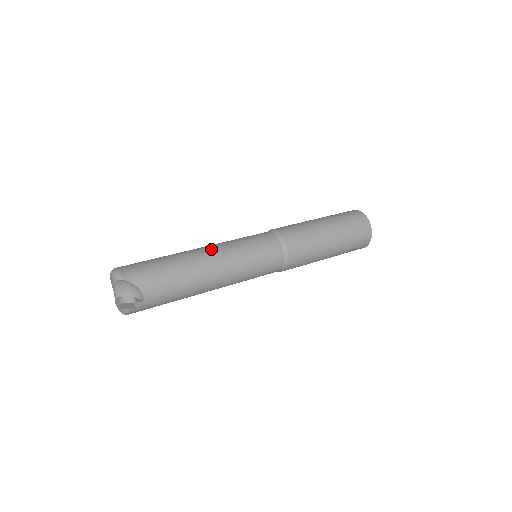
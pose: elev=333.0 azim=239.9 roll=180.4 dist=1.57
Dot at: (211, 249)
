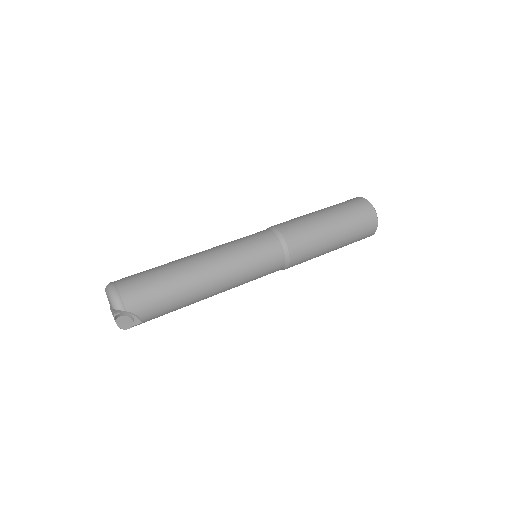
Dot at: (213, 265)
